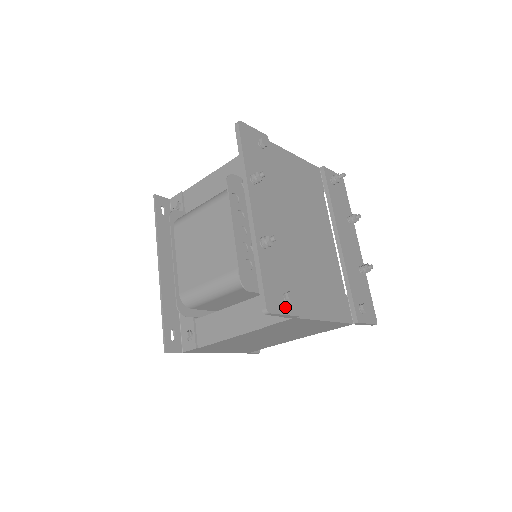
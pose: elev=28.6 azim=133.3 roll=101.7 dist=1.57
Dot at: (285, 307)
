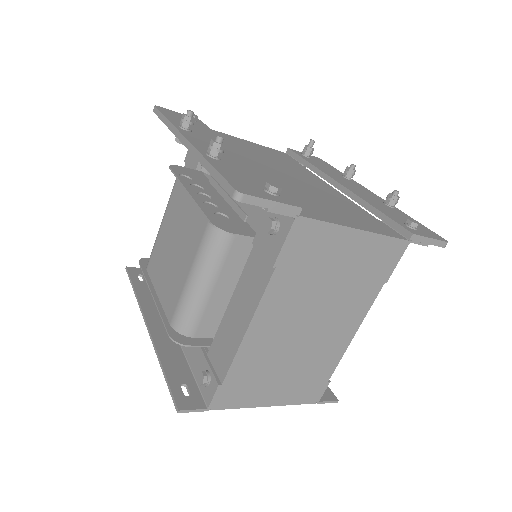
Dot at: (271, 197)
